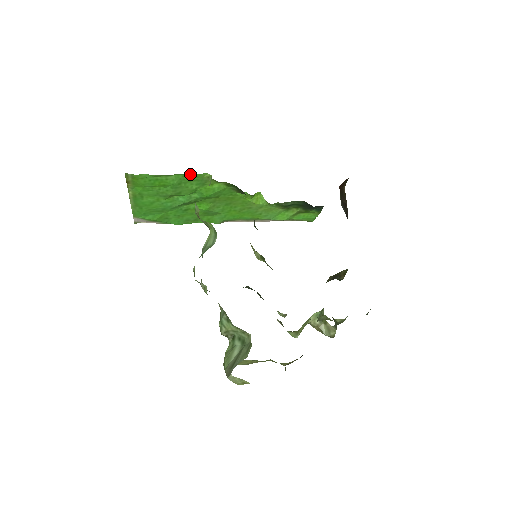
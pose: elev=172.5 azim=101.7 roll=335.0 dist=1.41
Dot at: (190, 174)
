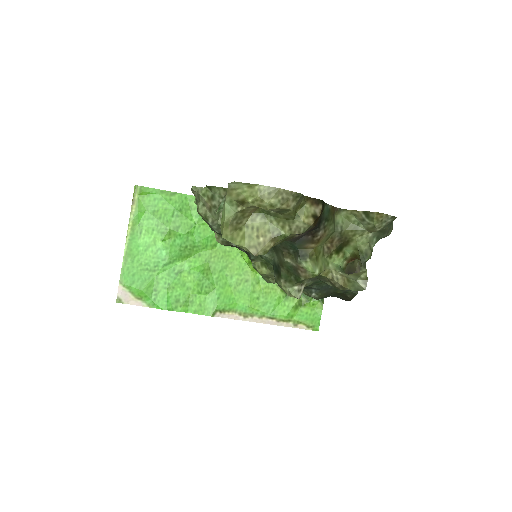
Dot at: (192, 197)
